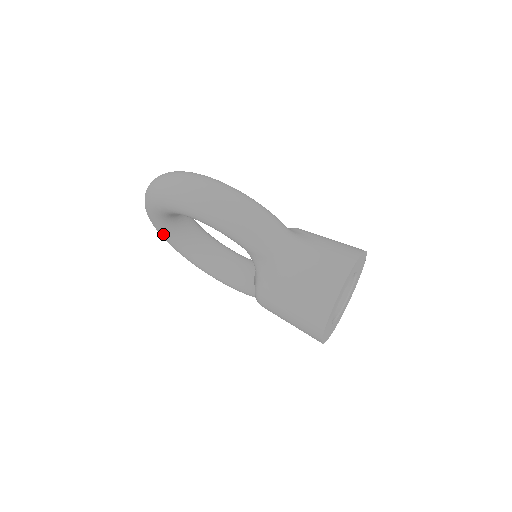
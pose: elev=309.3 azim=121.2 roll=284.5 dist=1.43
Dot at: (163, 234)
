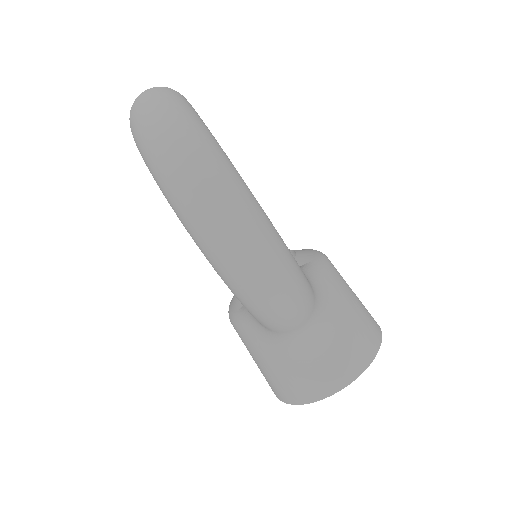
Dot at: occluded
